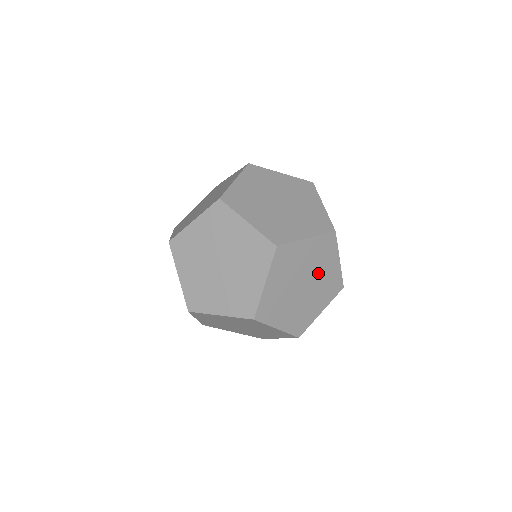
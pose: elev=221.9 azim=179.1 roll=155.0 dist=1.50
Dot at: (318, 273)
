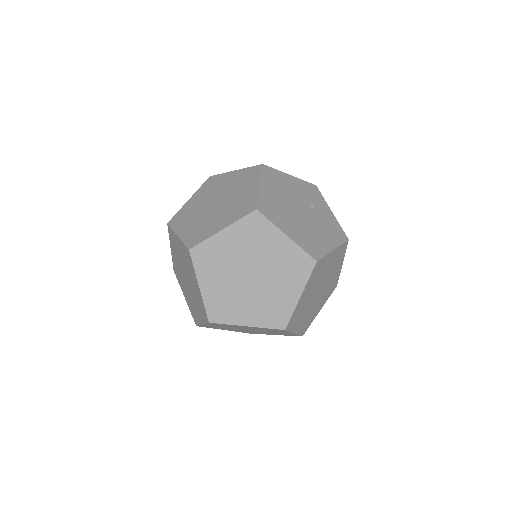
Dot at: (263, 258)
